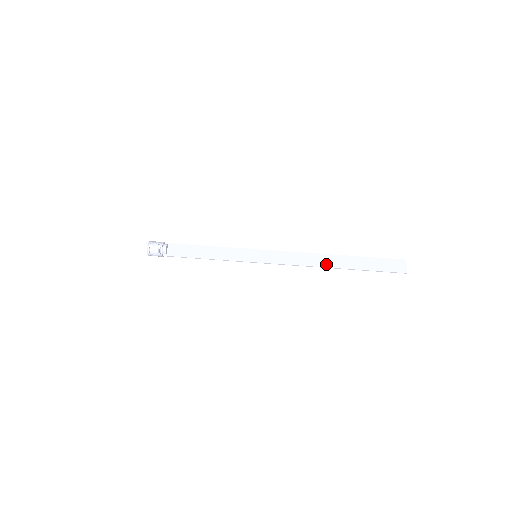
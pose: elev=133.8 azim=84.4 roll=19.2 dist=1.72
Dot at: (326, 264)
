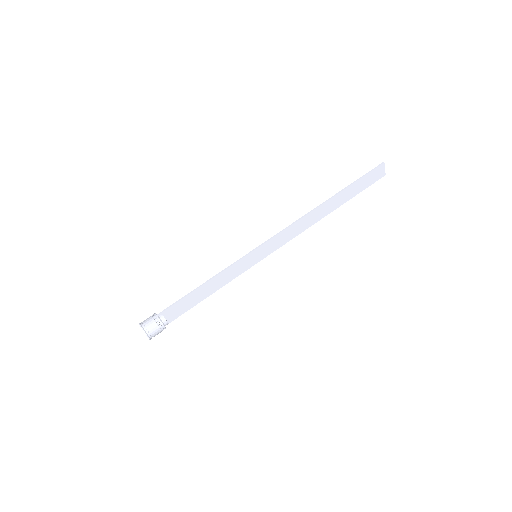
Dot at: (321, 216)
